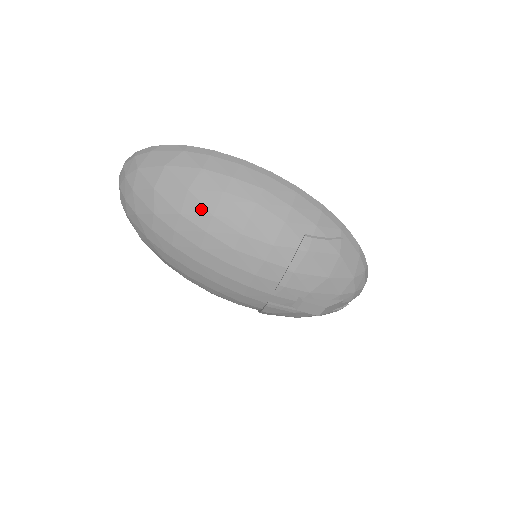
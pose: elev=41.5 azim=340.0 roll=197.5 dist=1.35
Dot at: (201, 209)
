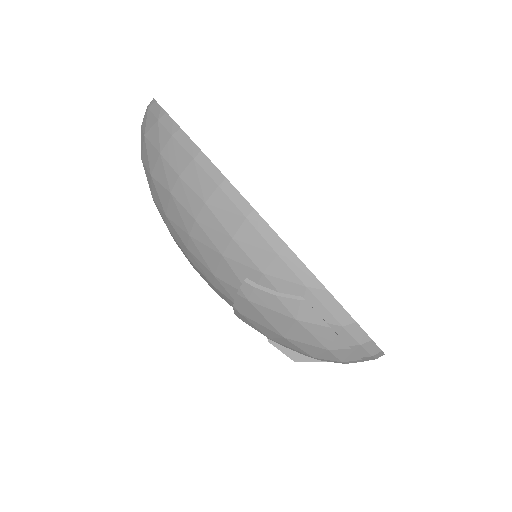
Dot at: (160, 203)
